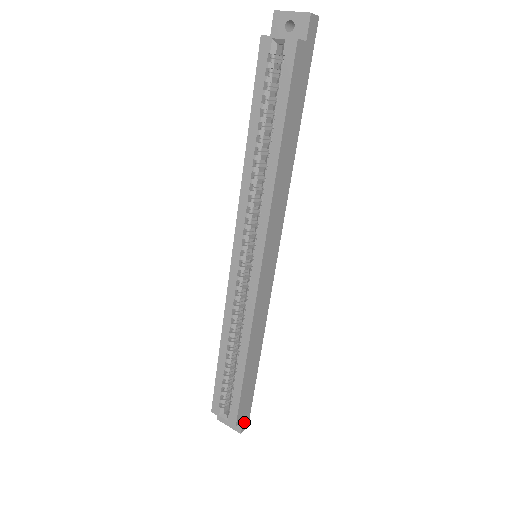
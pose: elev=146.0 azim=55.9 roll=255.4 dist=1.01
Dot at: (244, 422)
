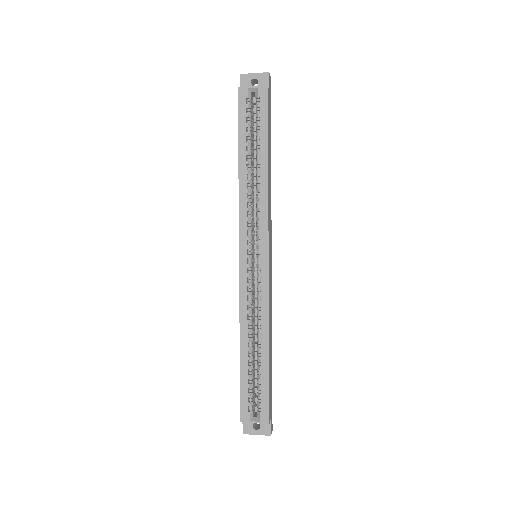
Dot at: (271, 423)
